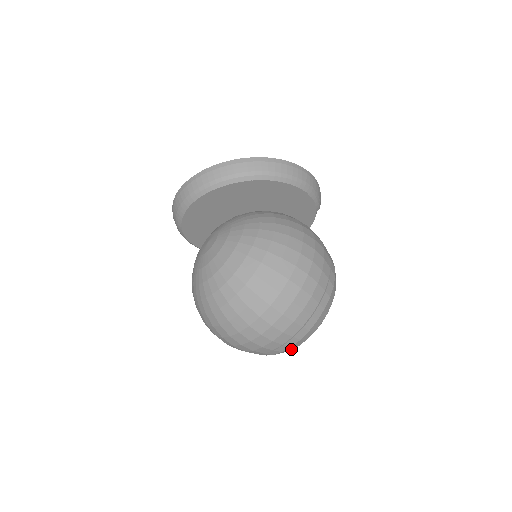
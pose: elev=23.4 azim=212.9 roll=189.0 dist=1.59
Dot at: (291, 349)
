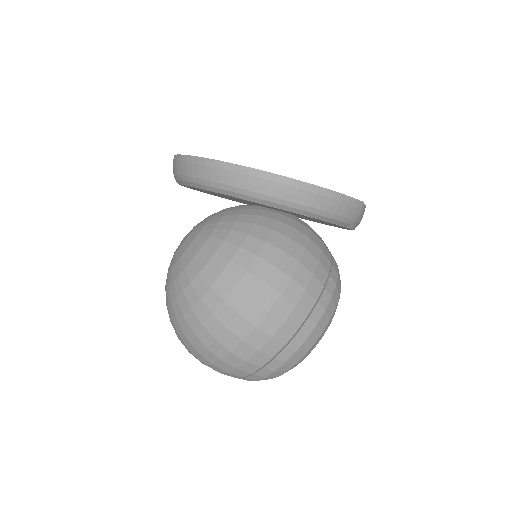
Dot at: occluded
